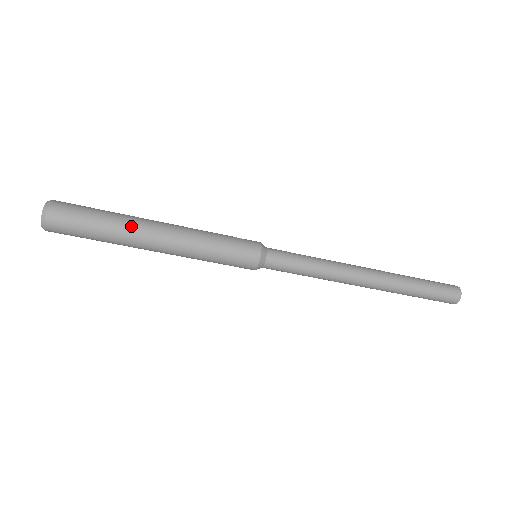
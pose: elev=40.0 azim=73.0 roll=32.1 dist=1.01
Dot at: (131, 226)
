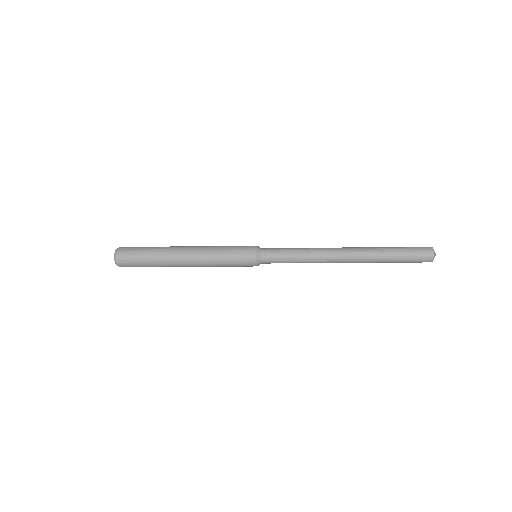
Dot at: (166, 254)
